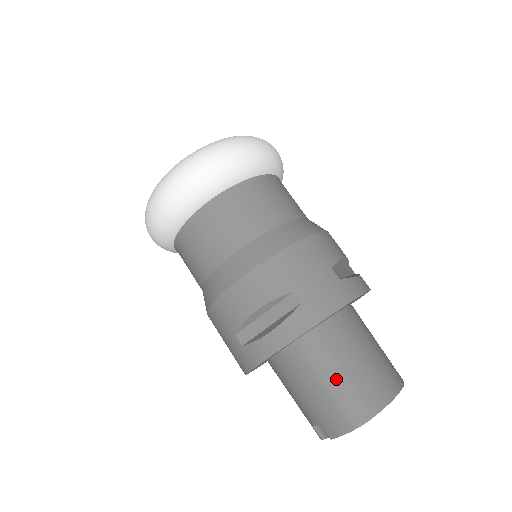
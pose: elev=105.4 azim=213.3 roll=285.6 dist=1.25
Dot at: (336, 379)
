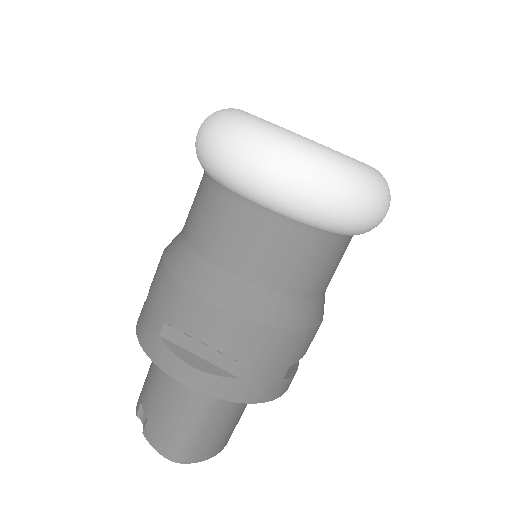
Dot at: (193, 425)
